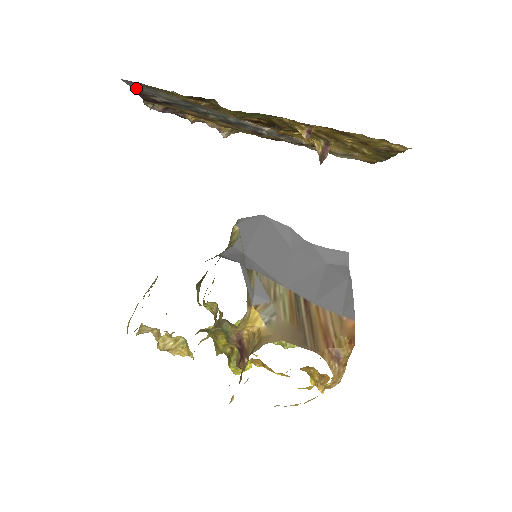
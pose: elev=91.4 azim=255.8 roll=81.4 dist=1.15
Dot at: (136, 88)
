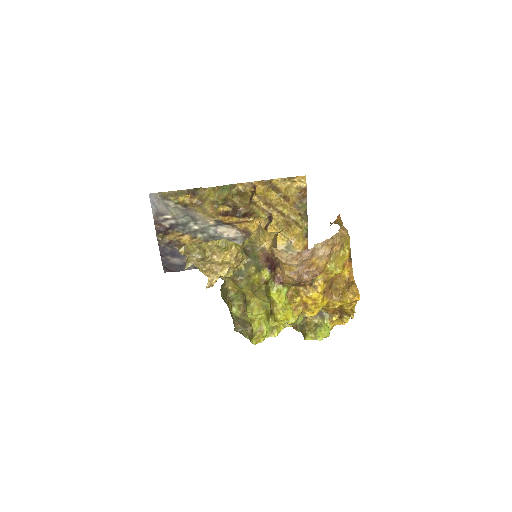
Dot at: (155, 208)
